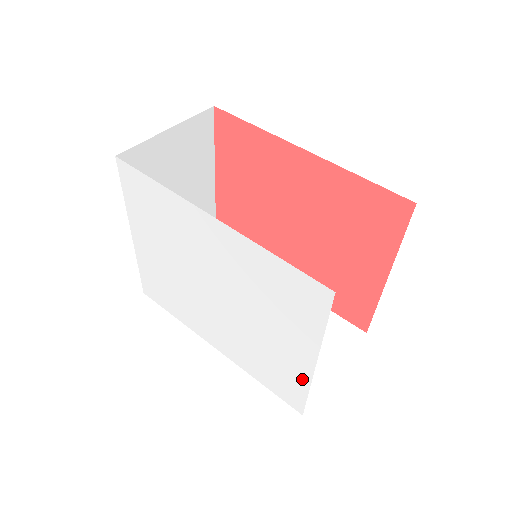
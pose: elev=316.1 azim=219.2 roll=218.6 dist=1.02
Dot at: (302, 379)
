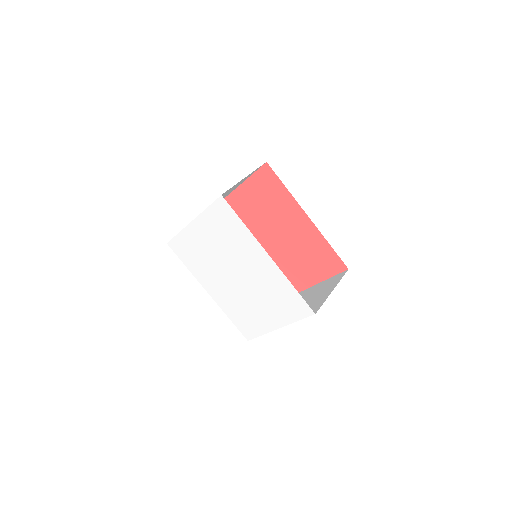
Dot at: (263, 329)
